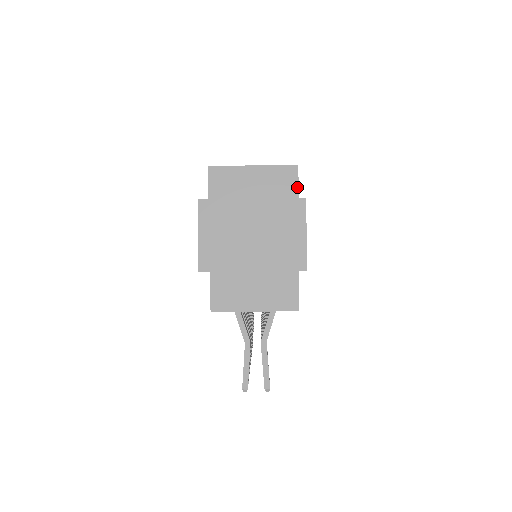
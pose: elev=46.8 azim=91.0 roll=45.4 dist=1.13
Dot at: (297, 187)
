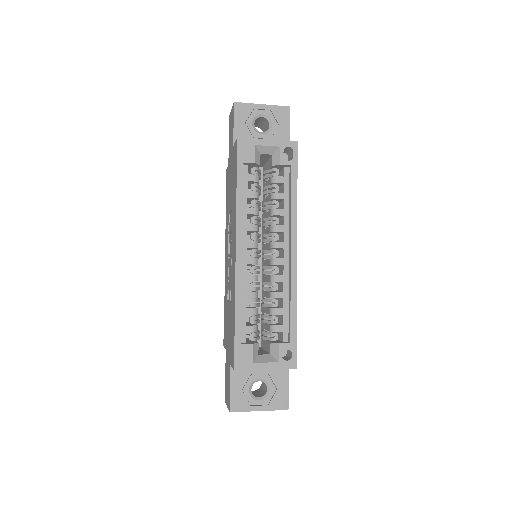
Dot at: occluded
